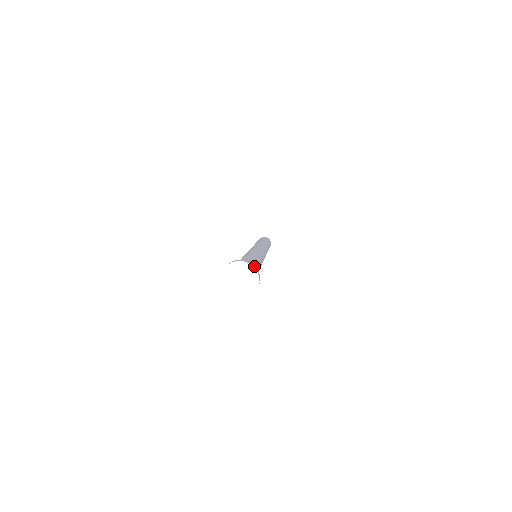
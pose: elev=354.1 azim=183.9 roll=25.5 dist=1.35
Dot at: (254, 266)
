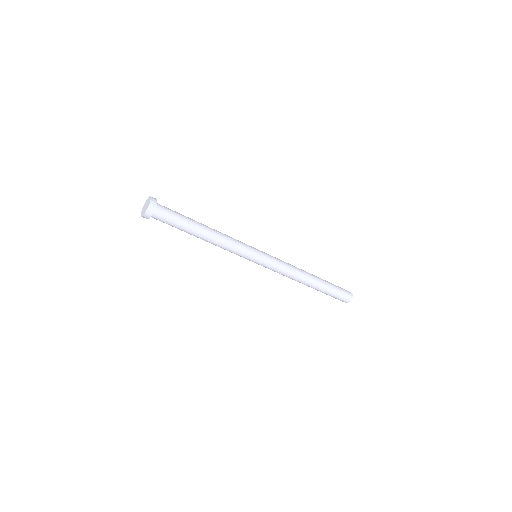
Dot at: (154, 199)
